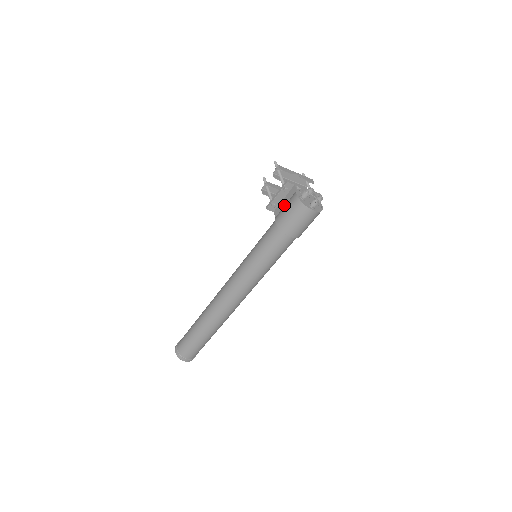
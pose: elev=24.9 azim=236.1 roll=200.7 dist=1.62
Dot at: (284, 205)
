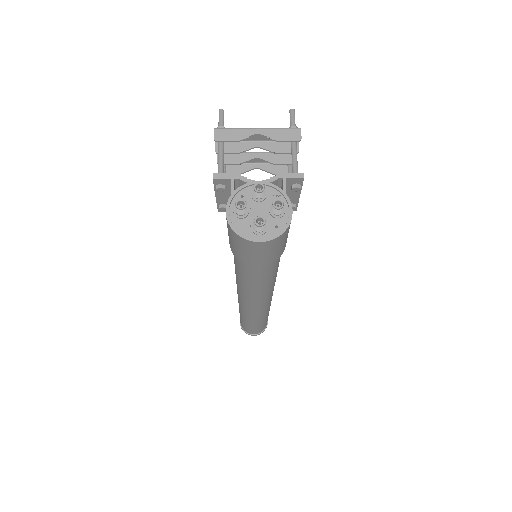
Dot at: occluded
